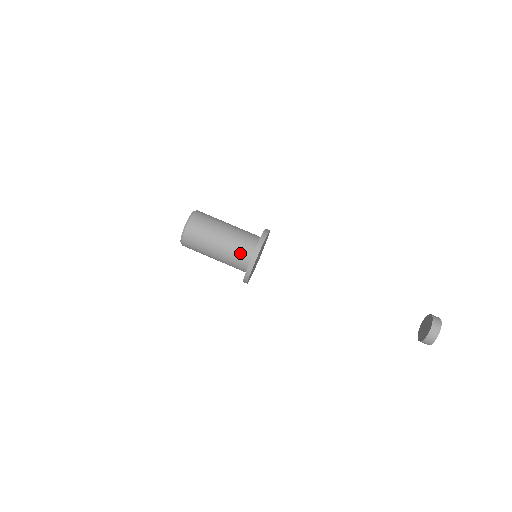
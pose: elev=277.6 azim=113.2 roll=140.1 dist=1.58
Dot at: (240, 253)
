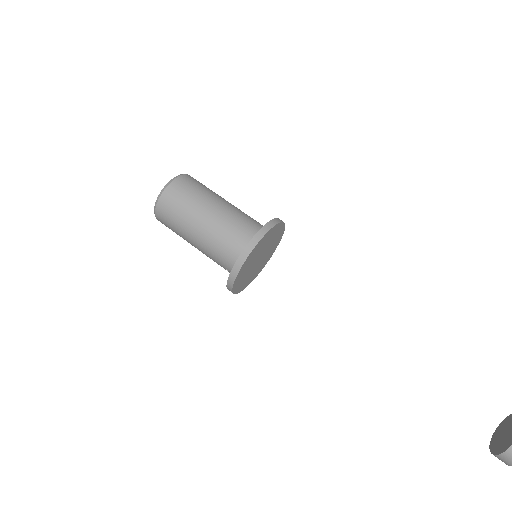
Dot at: (247, 223)
